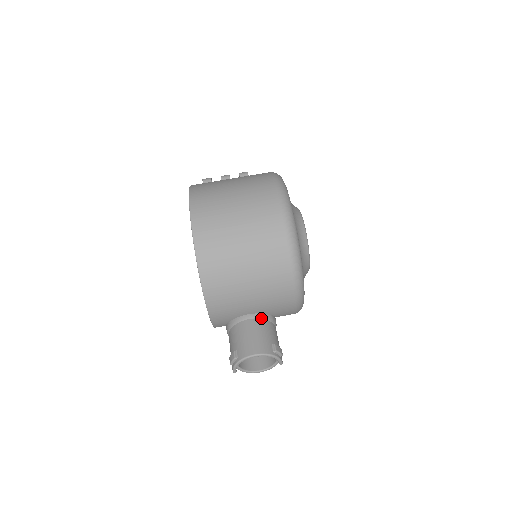
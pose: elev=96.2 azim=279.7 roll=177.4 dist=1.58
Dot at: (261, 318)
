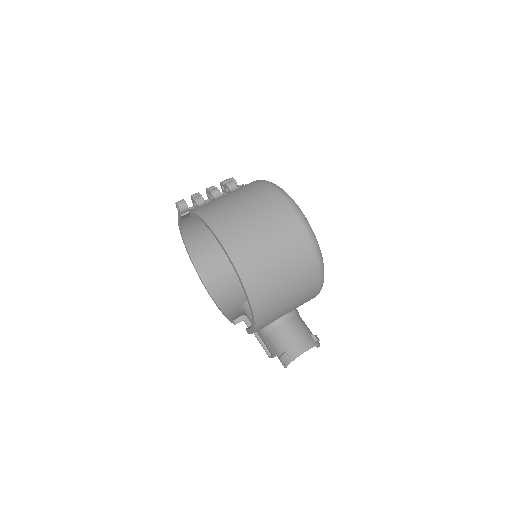
Dot at: (292, 315)
